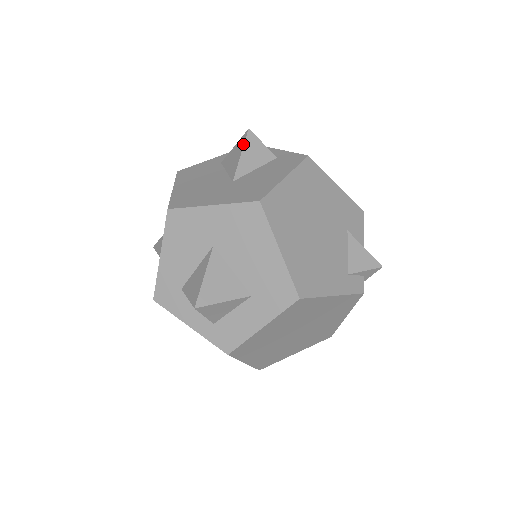
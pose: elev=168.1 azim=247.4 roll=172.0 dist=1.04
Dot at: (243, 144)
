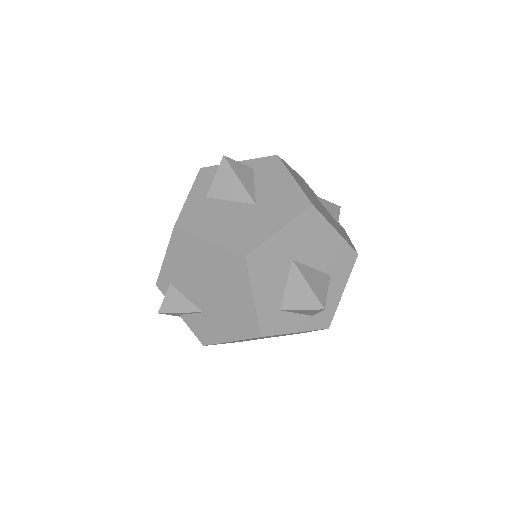
Dot at: (232, 171)
